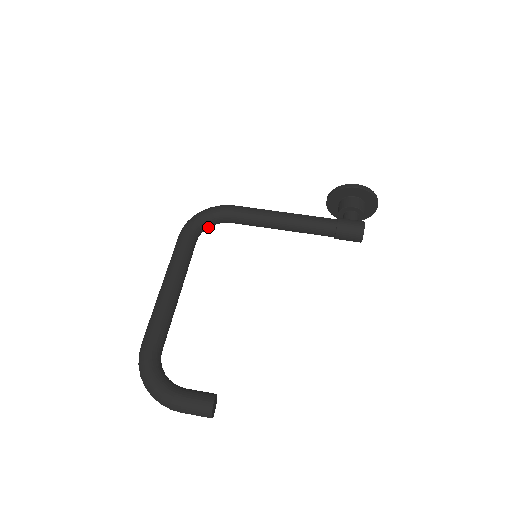
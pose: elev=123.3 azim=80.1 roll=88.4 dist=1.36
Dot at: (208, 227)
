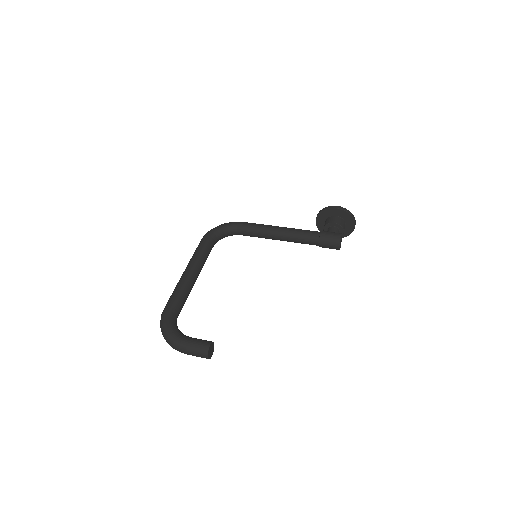
Dot at: (223, 237)
